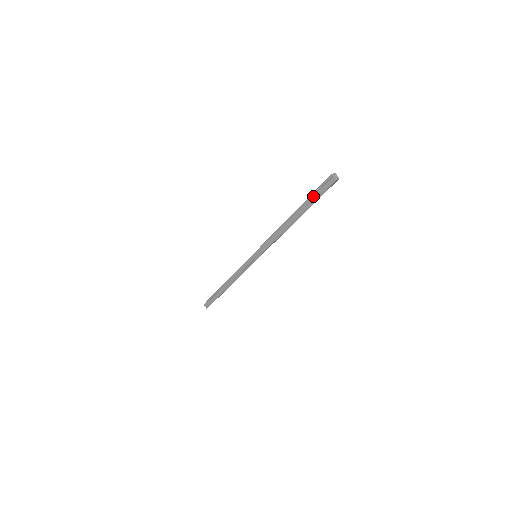
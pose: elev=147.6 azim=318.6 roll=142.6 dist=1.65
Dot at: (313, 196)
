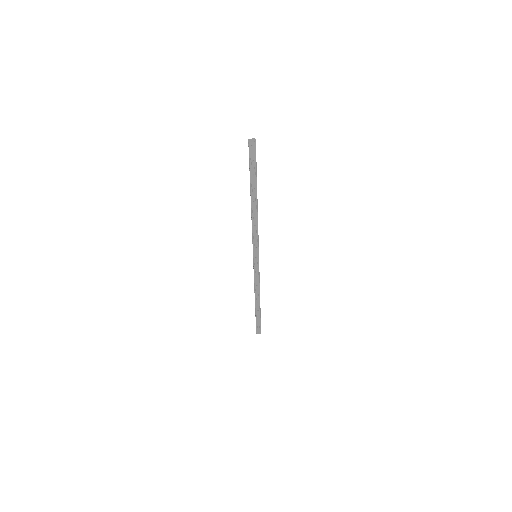
Dot at: (252, 170)
